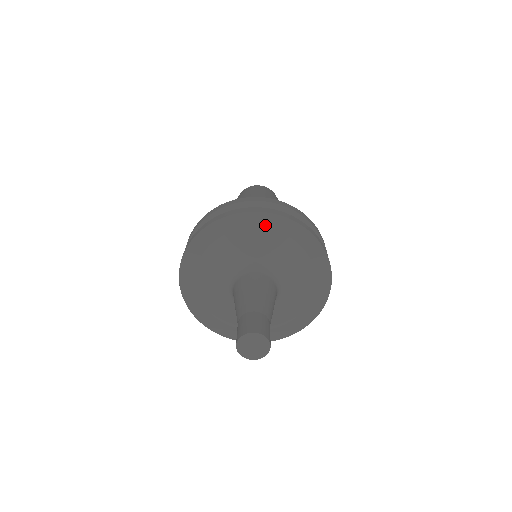
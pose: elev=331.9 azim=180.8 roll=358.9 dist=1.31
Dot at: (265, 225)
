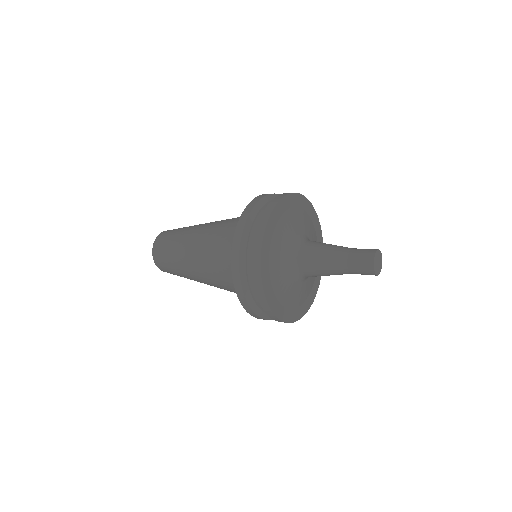
Dot at: (316, 229)
